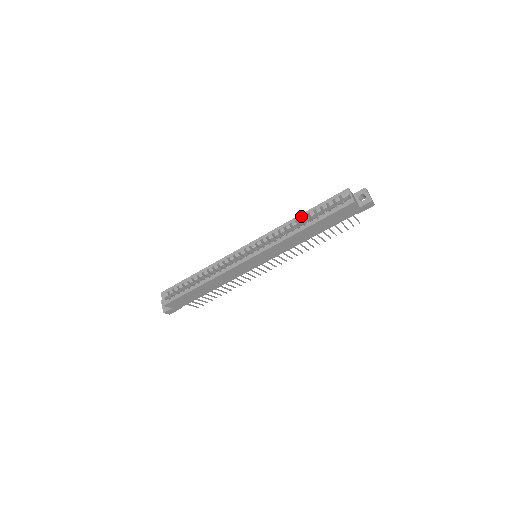
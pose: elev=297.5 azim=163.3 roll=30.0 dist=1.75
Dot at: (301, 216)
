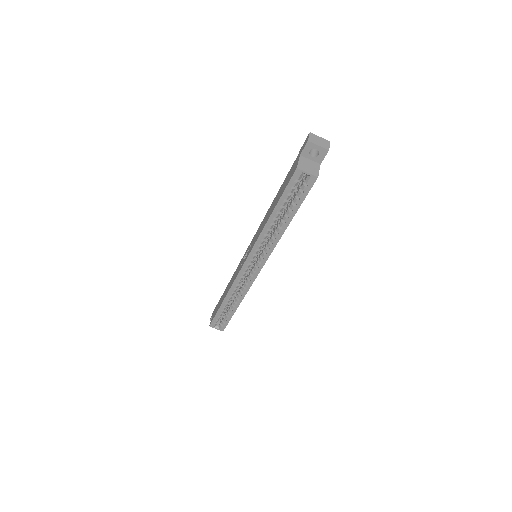
Dot at: (272, 219)
